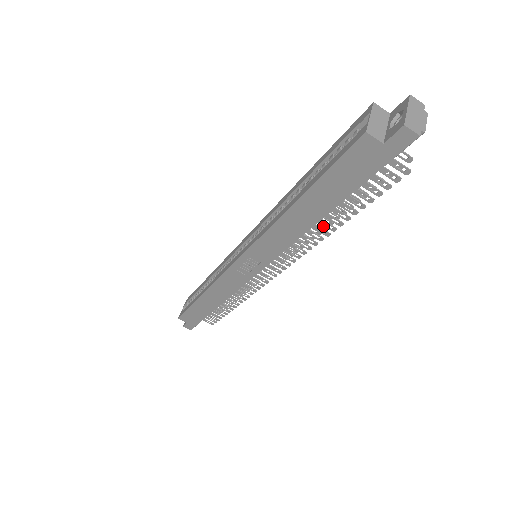
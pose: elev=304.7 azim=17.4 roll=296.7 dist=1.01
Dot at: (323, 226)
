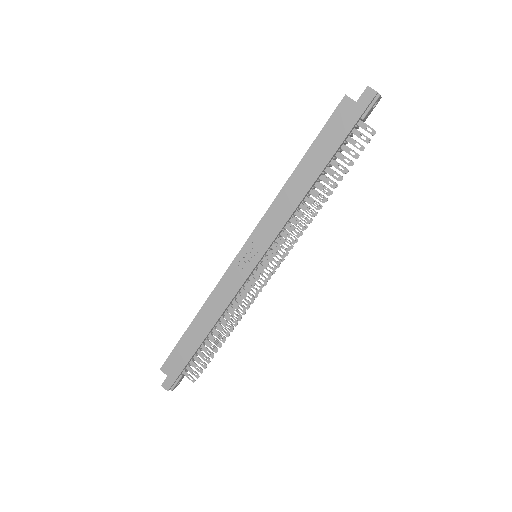
Dot at: (315, 211)
